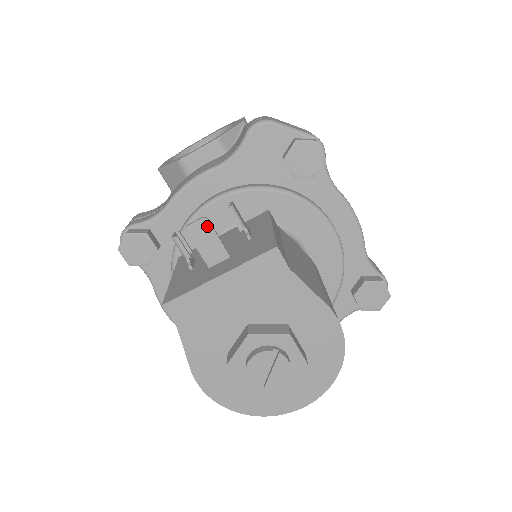
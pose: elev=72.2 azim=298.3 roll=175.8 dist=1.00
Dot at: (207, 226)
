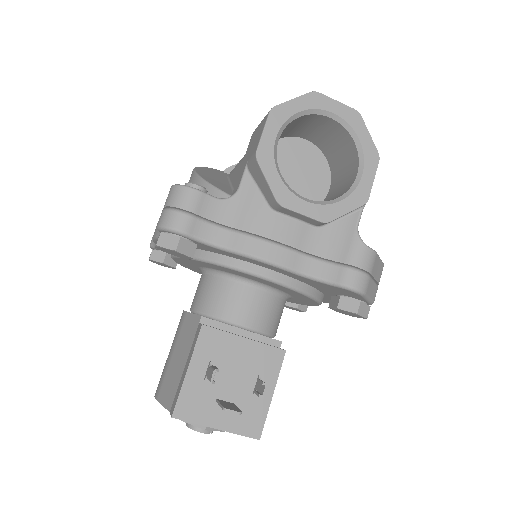
Dot at: (237, 413)
